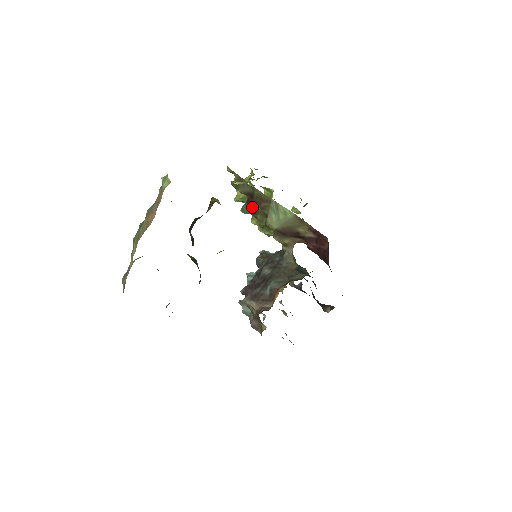
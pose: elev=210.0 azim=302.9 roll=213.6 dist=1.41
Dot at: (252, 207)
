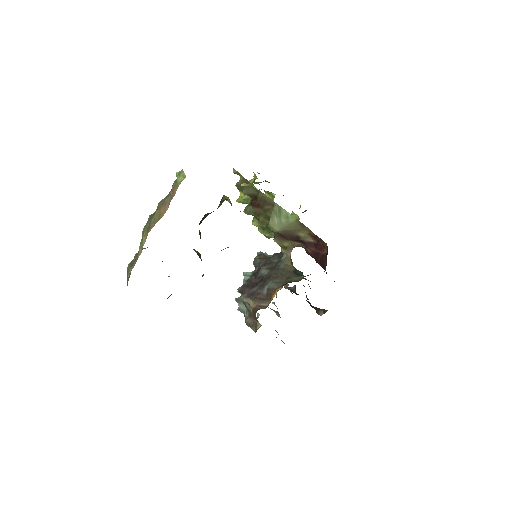
Dot at: (255, 209)
